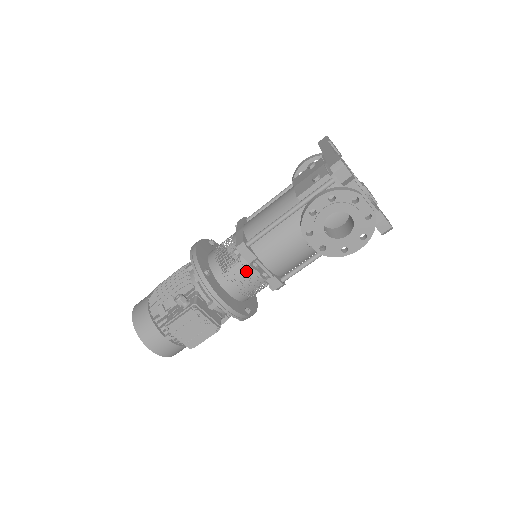
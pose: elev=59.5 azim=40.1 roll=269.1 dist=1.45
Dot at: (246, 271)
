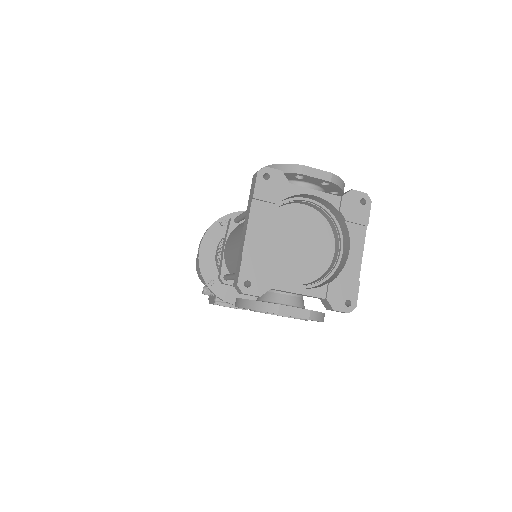
Dot at: occluded
